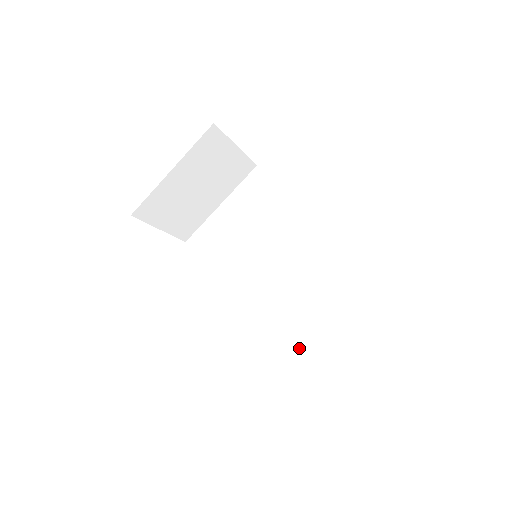
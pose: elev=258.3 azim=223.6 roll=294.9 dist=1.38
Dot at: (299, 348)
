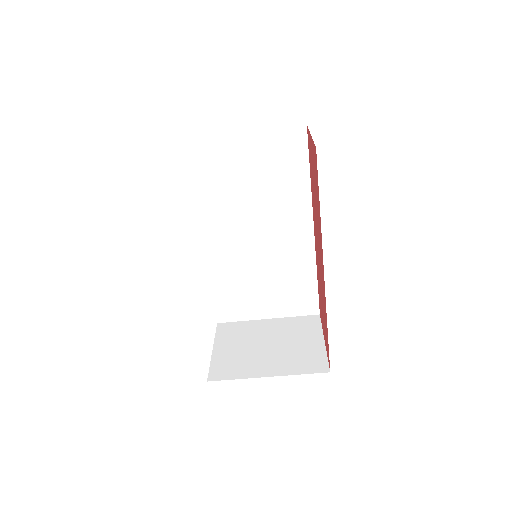
Dot at: (235, 300)
